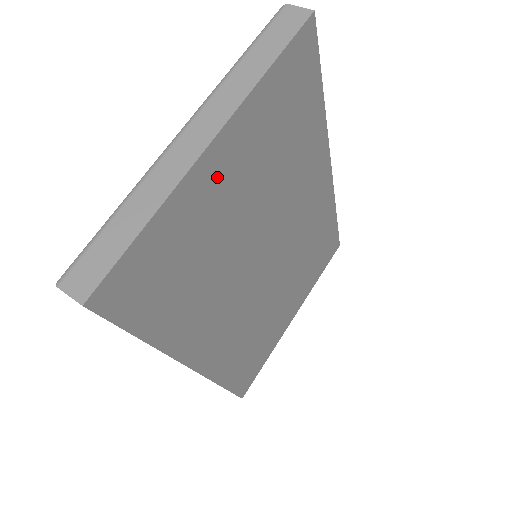
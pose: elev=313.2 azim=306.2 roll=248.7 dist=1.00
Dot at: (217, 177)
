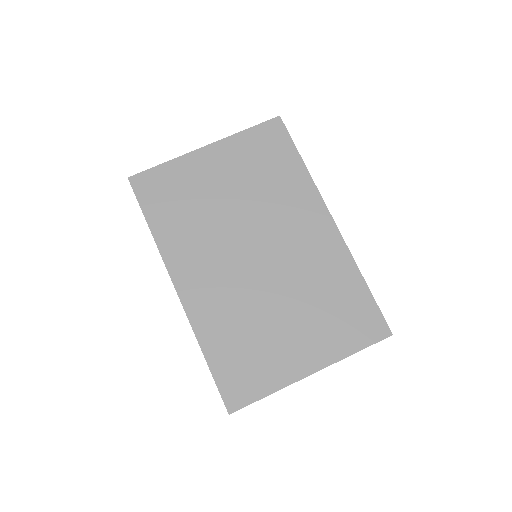
Dot at: (208, 164)
